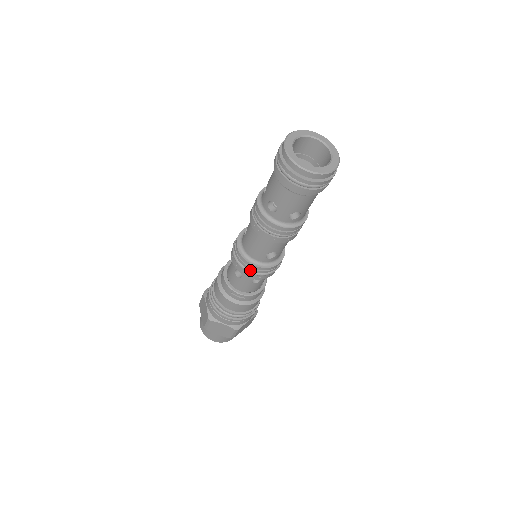
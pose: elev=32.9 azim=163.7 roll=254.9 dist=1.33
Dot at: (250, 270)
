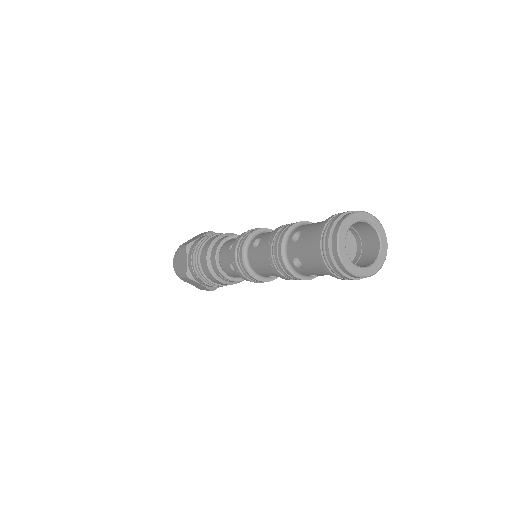
Dot at: (248, 277)
